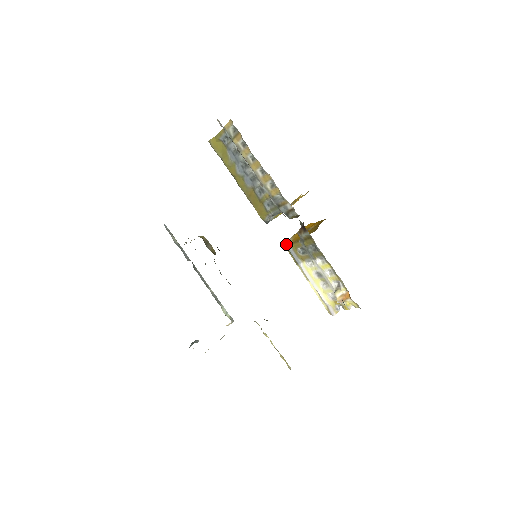
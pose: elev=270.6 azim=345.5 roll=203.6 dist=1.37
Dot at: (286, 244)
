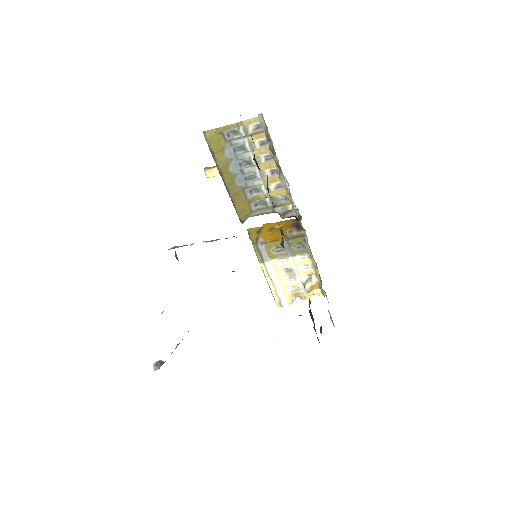
Dot at: (258, 243)
